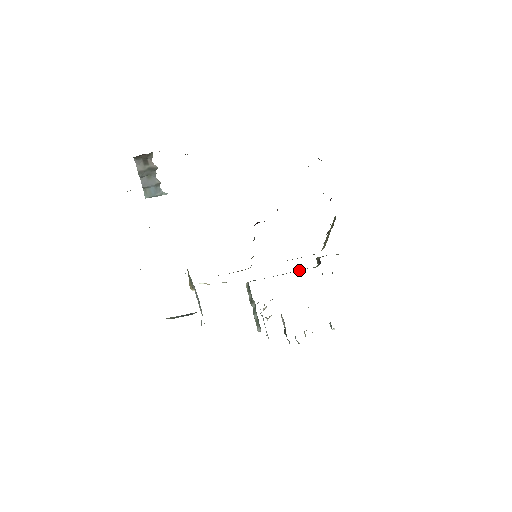
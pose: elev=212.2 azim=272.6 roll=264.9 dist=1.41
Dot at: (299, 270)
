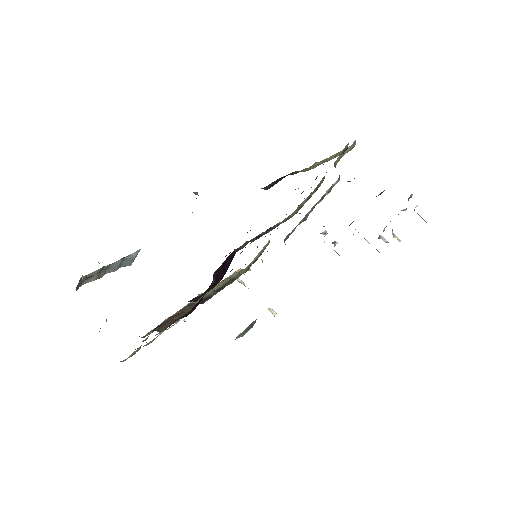
Dot at: (323, 195)
